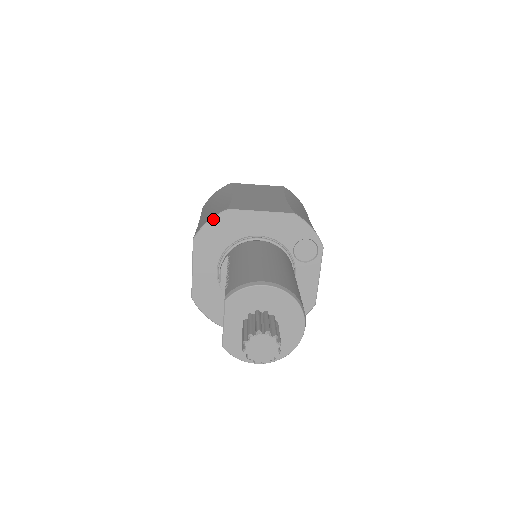
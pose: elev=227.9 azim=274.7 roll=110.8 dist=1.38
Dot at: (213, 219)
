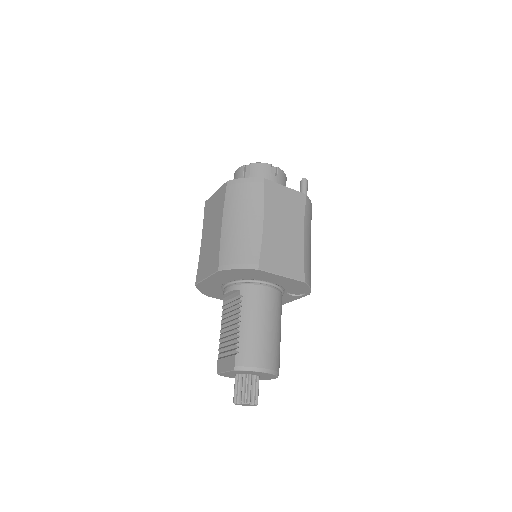
Dot at: (242, 269)
